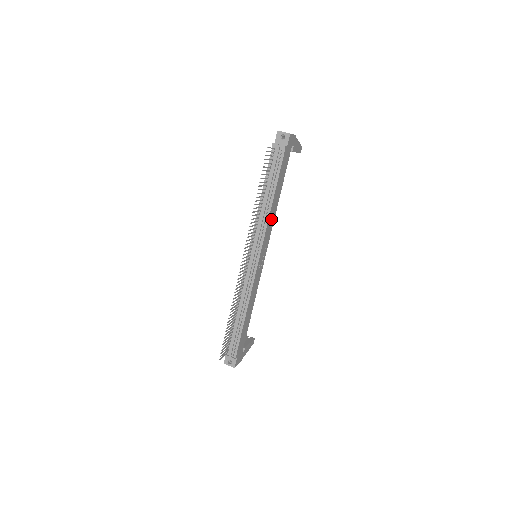
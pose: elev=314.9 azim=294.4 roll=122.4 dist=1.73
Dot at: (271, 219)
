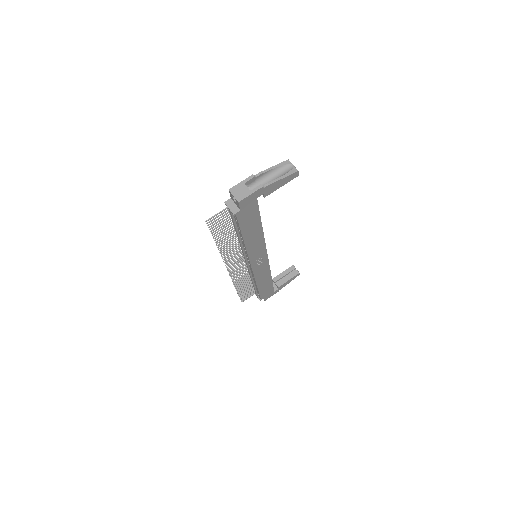
Dot at: (255, 245)
